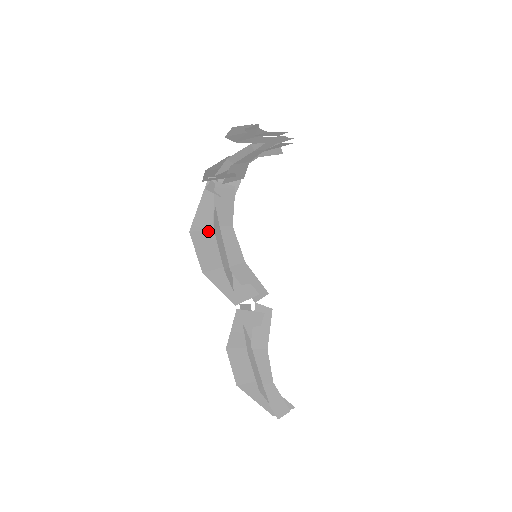
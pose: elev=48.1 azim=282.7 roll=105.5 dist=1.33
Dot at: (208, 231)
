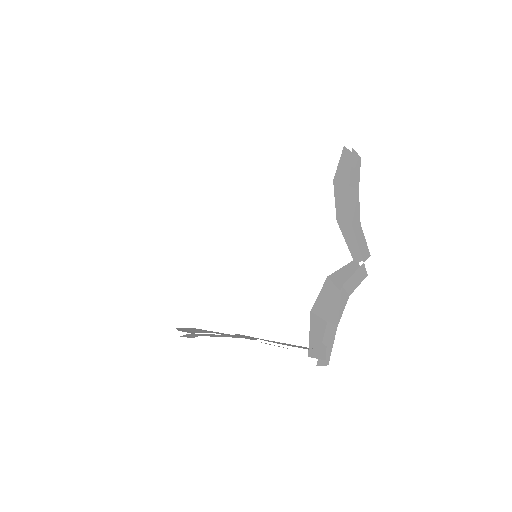
Dot at: occluded
